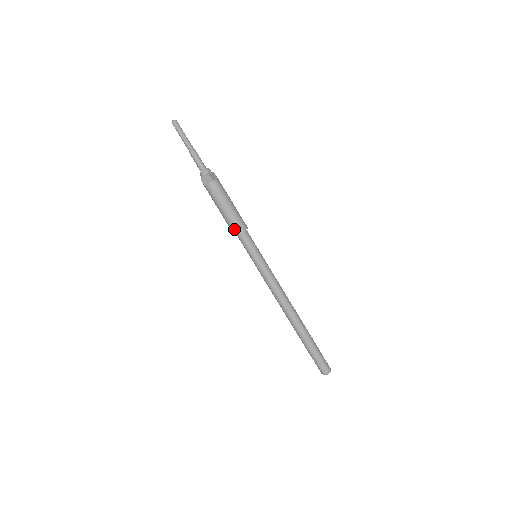
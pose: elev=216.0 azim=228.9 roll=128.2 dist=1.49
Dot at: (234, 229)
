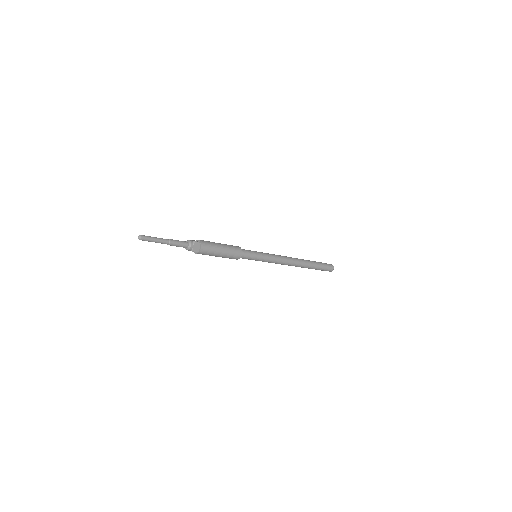
Dot at: occluded
